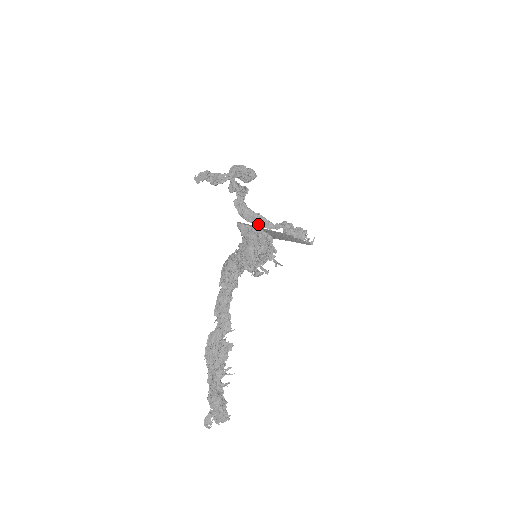
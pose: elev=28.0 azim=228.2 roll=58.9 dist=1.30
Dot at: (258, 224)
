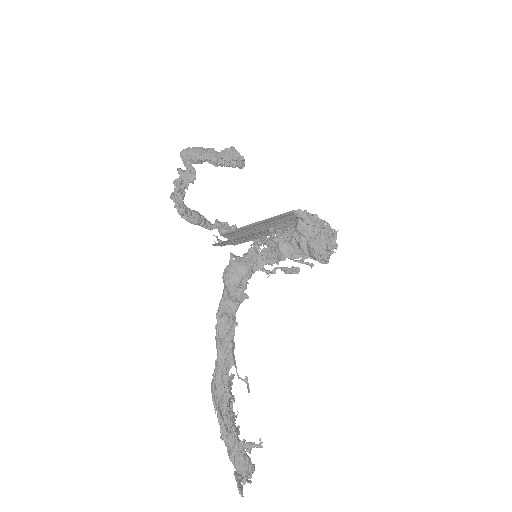
Dot at: (200, 224)
